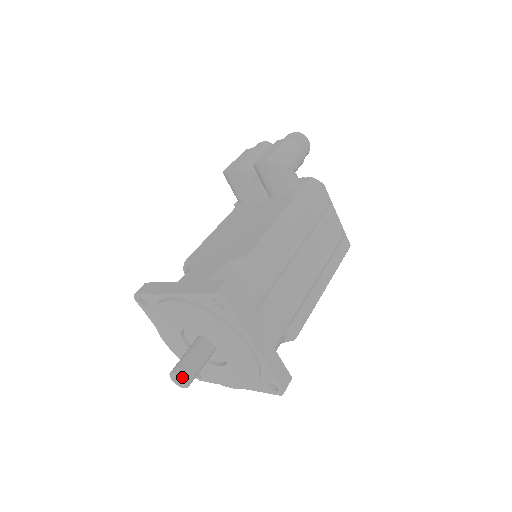
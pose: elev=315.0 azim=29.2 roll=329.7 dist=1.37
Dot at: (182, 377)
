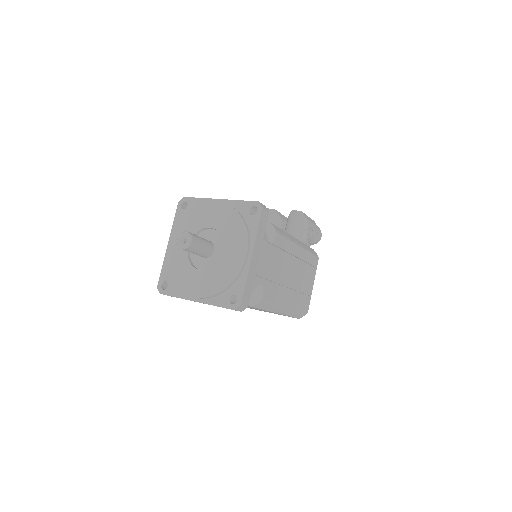
Dot at: (192, 236)
